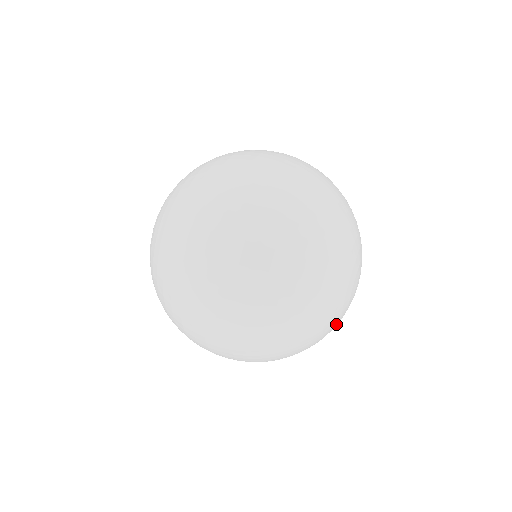
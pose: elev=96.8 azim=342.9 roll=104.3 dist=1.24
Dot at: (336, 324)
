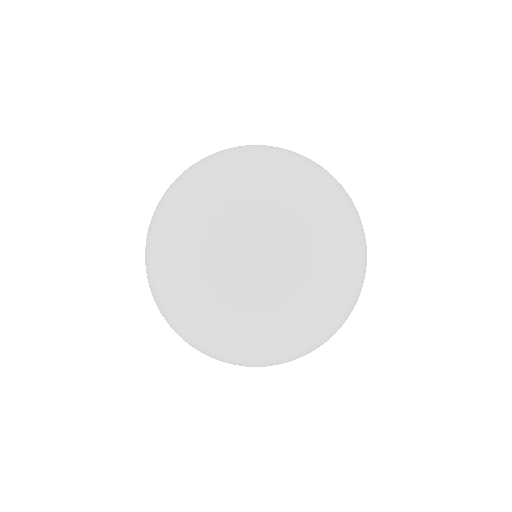
Dot at: occluded
